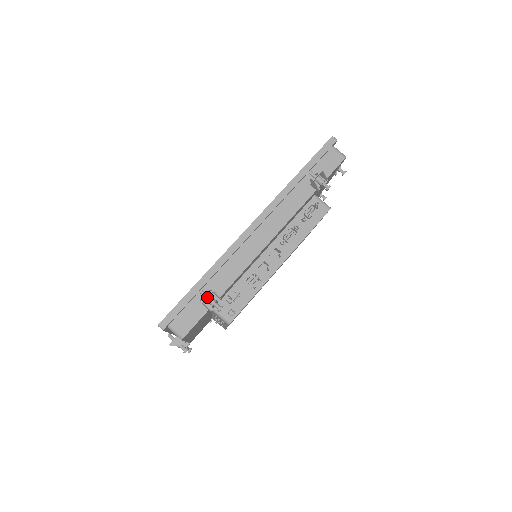
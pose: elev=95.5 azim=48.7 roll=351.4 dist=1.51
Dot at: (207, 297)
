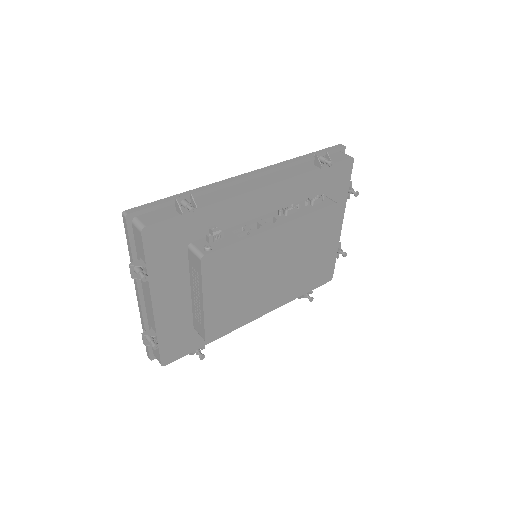
Dot at: (182, 196)
